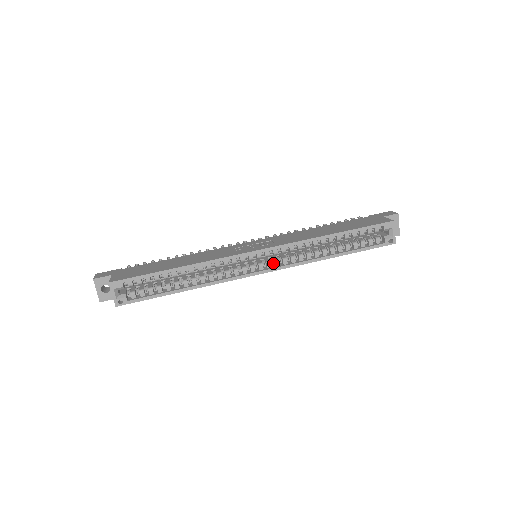
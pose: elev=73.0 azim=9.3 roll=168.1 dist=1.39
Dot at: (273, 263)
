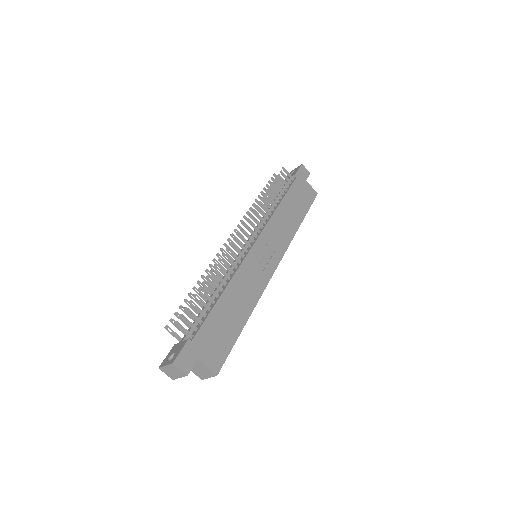
Dot at: occluded
